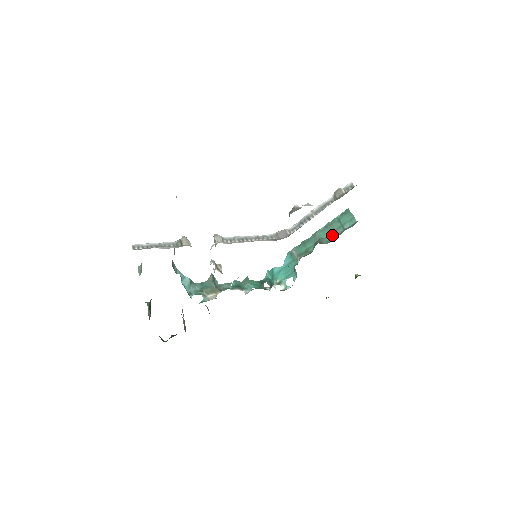
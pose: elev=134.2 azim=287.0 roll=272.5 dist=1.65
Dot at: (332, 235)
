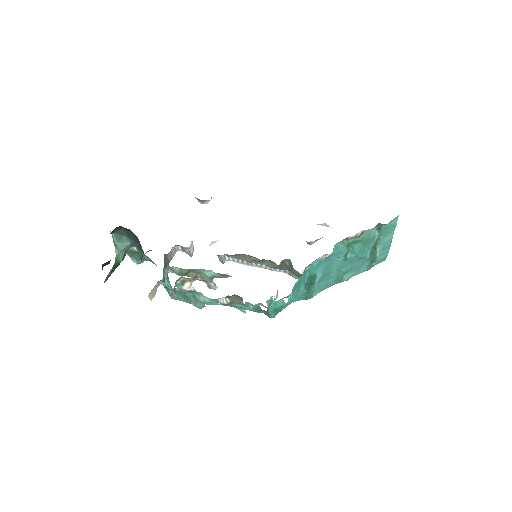
Dot at: (359, 265)
